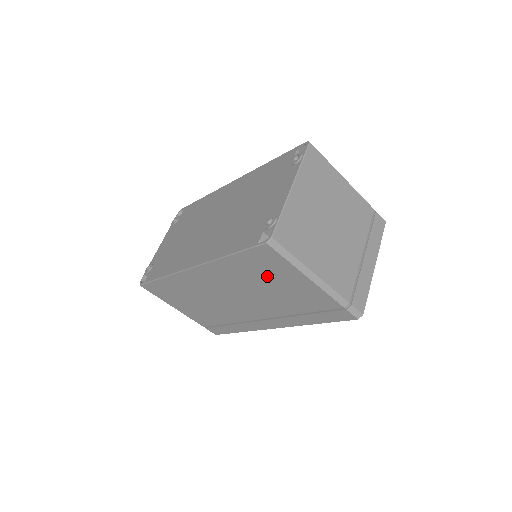
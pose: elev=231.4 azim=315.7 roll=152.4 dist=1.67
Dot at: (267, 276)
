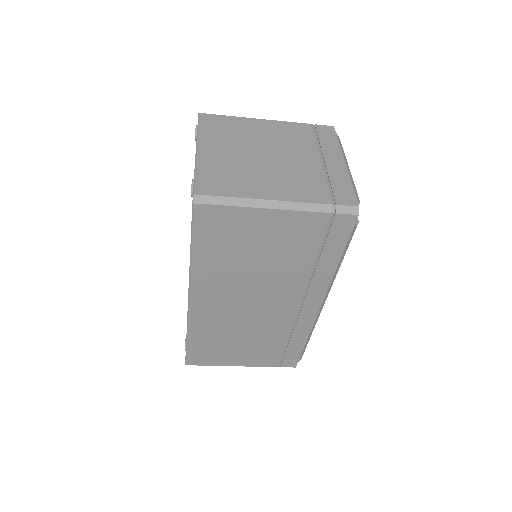
Dot at: (239, 244)
